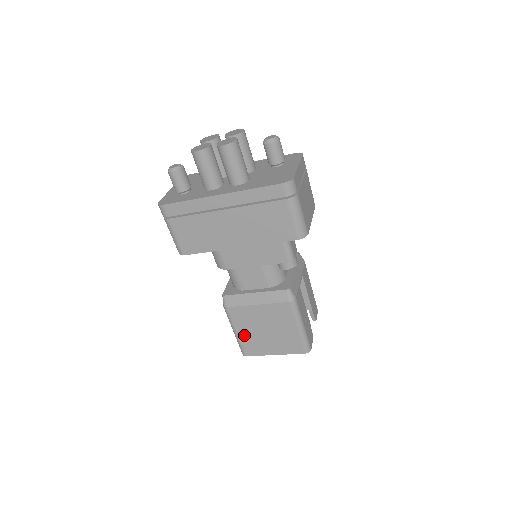
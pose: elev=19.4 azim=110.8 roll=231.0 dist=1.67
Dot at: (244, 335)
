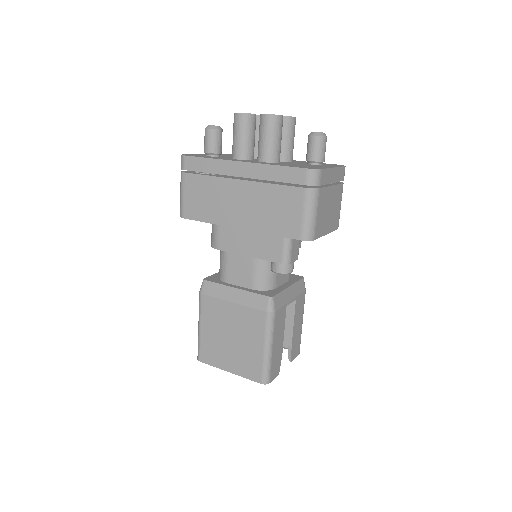
Dot at: (207, 334)
